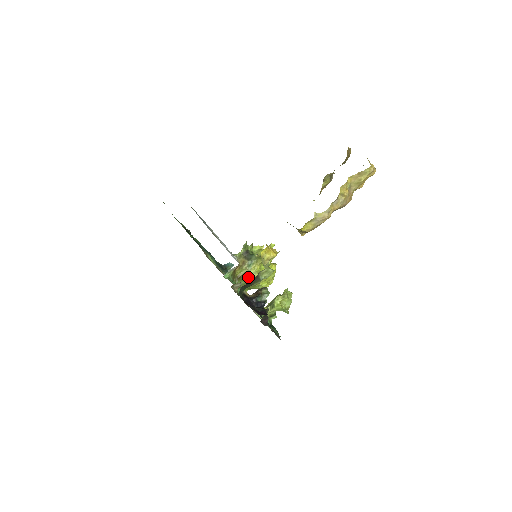
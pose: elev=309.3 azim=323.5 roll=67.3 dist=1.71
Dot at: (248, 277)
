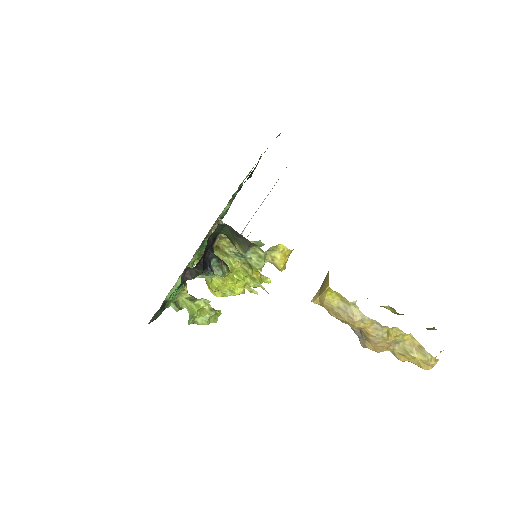
Dot at: (222, 257)
